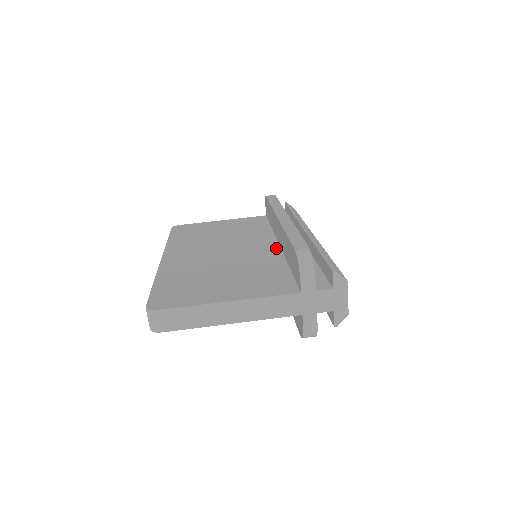
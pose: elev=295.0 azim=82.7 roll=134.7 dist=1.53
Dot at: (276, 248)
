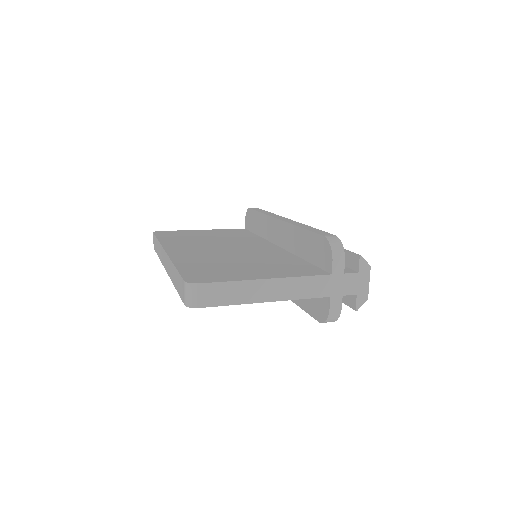
Dot at: (278, 248)
